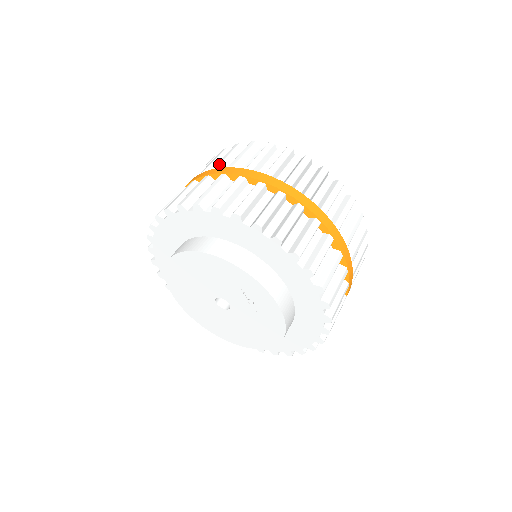
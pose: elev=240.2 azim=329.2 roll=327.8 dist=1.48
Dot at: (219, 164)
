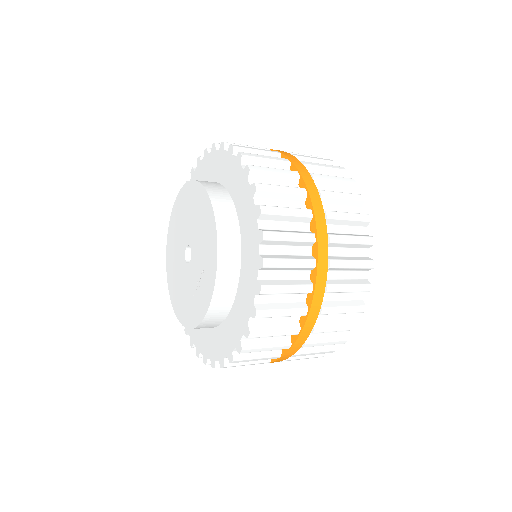
Dot at: (319, 177)
